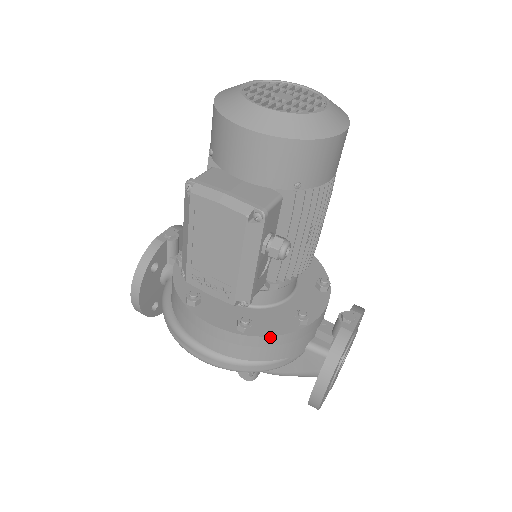
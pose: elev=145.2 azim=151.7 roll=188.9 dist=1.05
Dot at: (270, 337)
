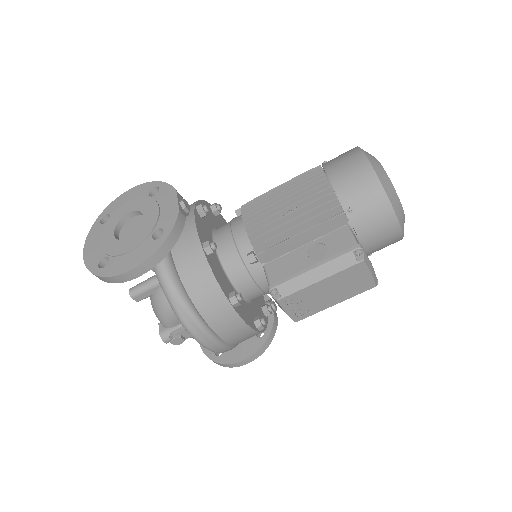
Dot at: occluded
